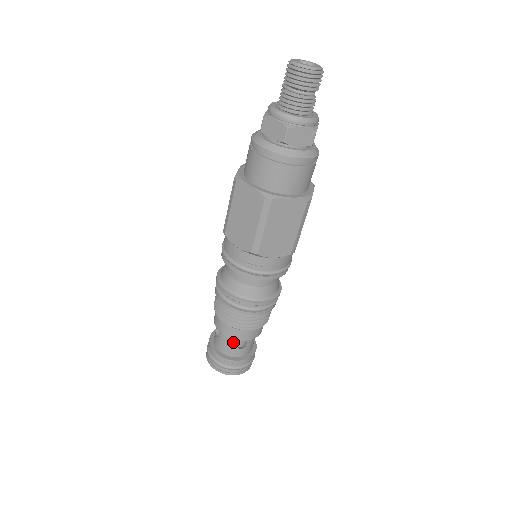
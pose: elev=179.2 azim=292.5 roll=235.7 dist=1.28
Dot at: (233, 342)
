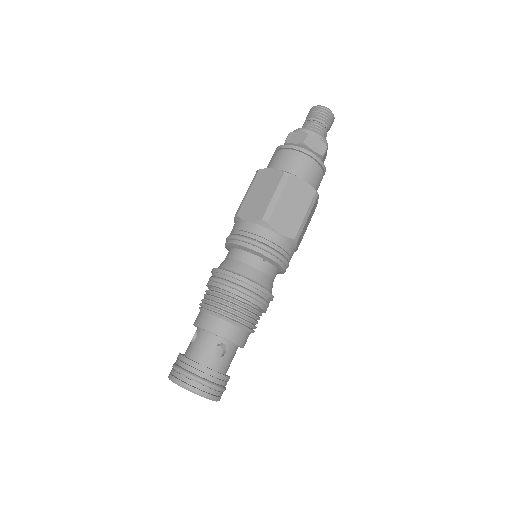
Dot at: (212, 343)
